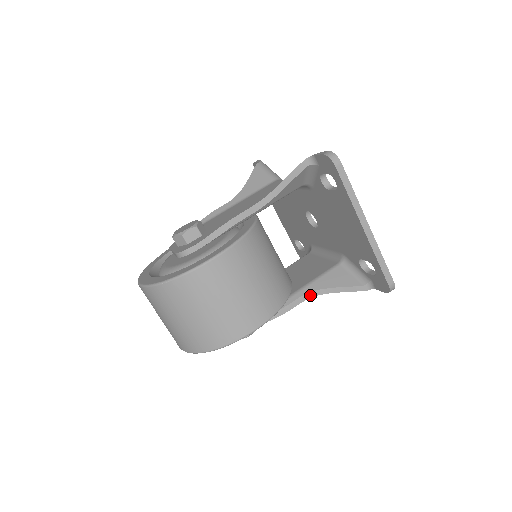
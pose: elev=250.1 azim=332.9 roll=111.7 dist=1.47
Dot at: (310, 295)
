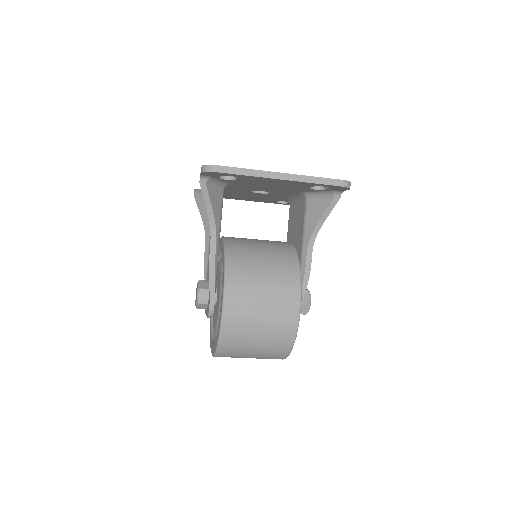
Dot at: (312, 242)
